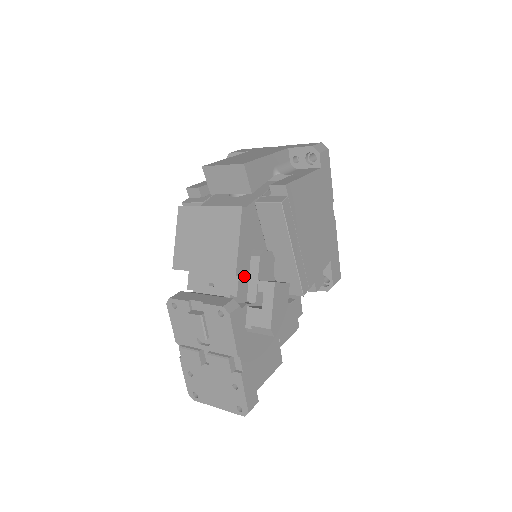
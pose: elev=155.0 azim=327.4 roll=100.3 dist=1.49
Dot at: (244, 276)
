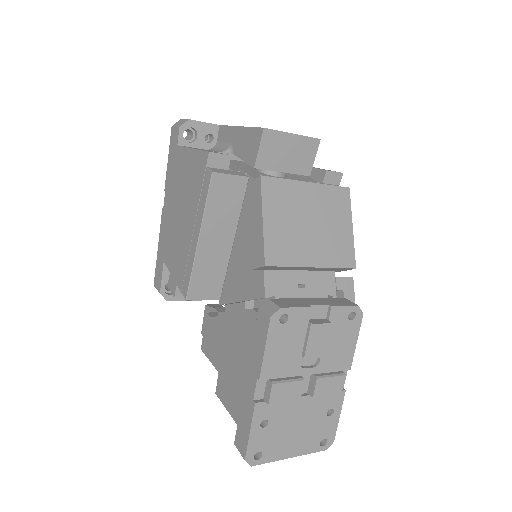
Dot at: (344, 270)
